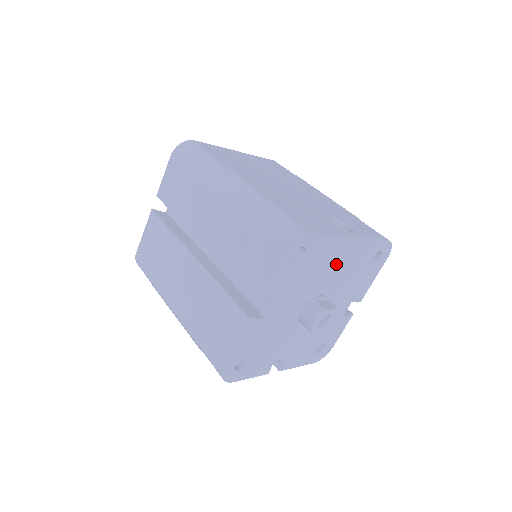
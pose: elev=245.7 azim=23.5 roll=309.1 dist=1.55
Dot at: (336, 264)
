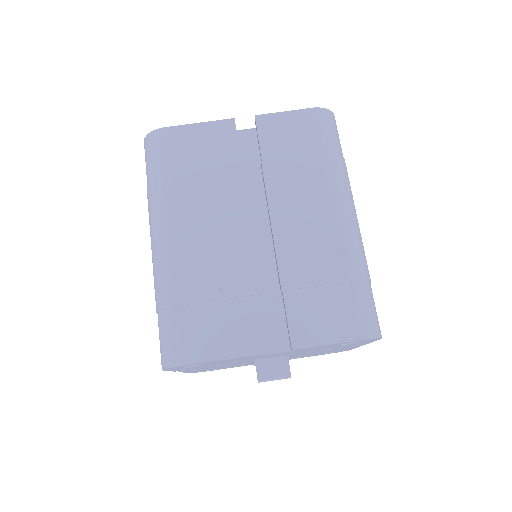
Dot at: (331, 349)
